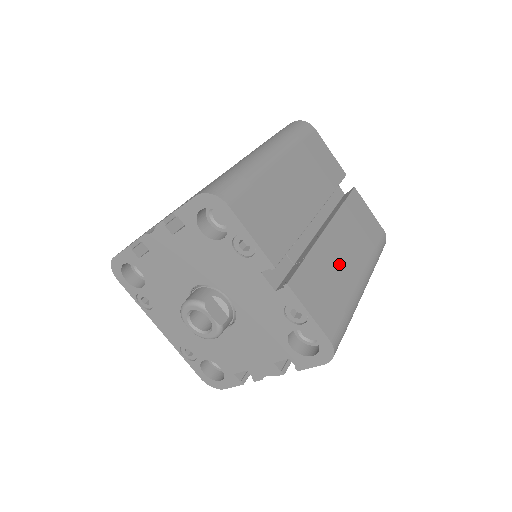
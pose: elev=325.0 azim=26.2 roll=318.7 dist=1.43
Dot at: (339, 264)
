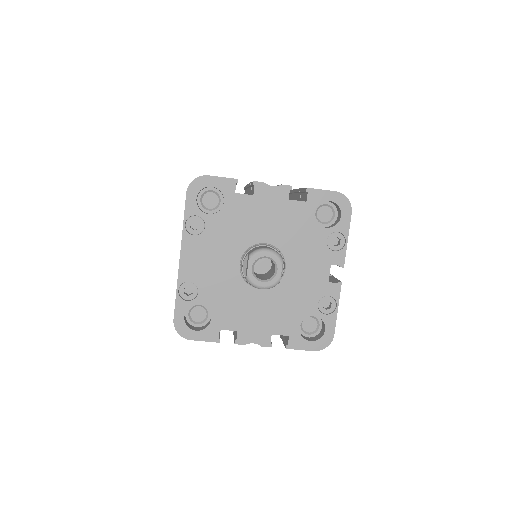
Dot at: occluded
